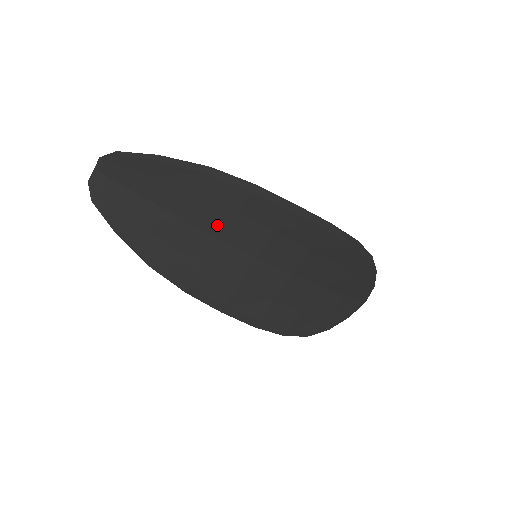
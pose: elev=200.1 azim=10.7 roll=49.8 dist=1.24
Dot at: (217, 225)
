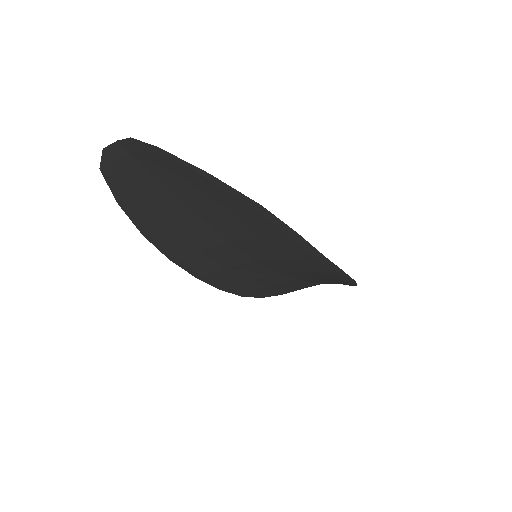
Dot at: (235, 235)
